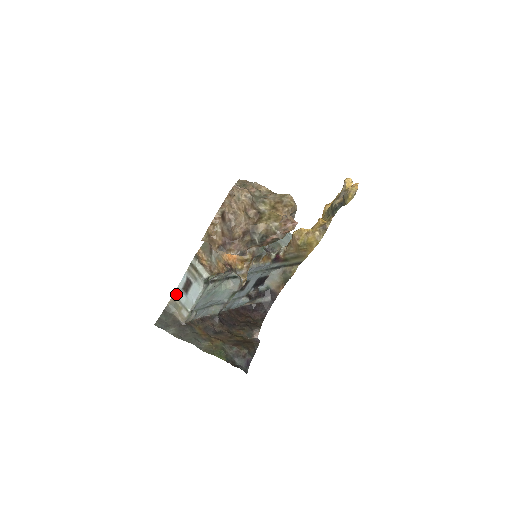
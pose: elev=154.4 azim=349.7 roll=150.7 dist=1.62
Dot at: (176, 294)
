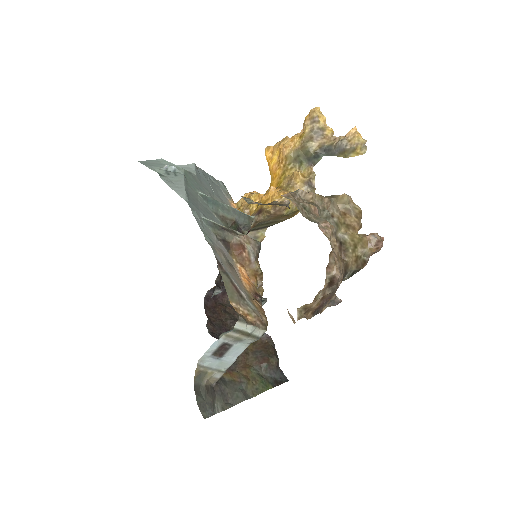
Dot at: (200, 363)
